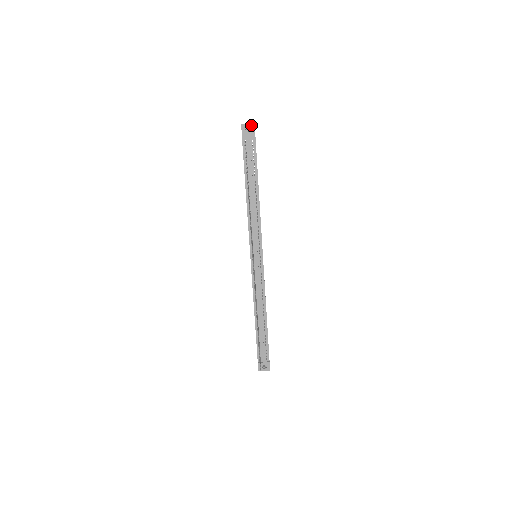
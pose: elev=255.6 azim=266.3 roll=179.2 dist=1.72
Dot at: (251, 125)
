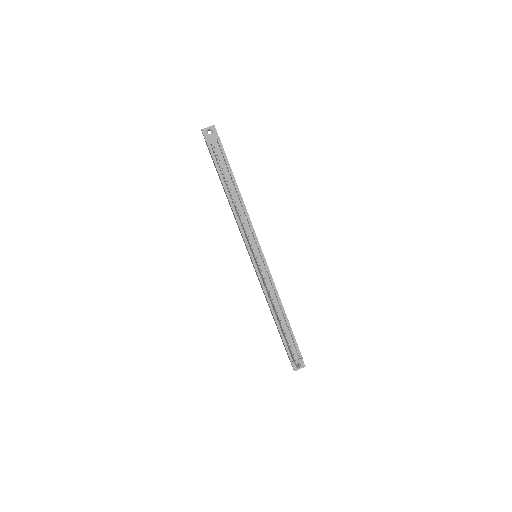
Dot at: (211, 127)
